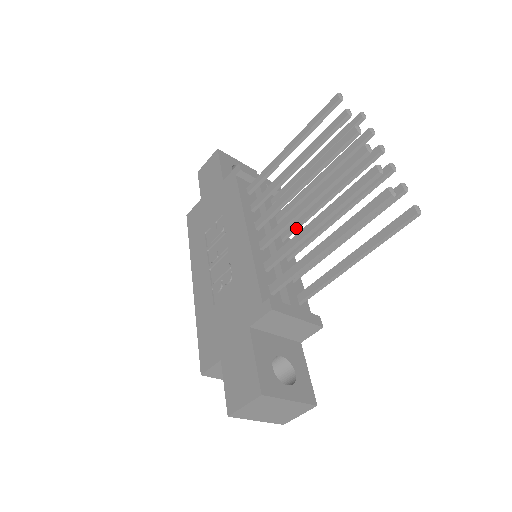
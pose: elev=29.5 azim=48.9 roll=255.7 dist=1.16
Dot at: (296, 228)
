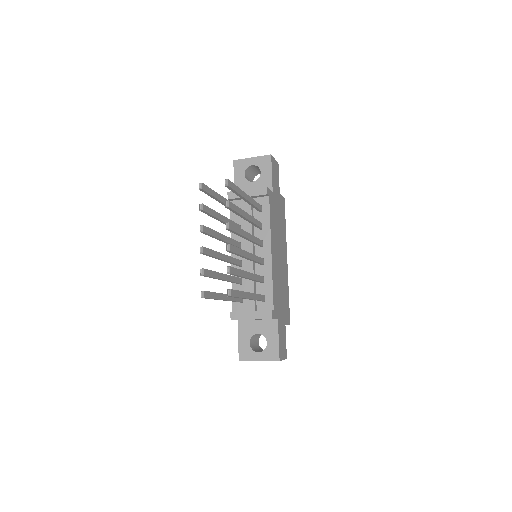
Dot at: (257, 244)
